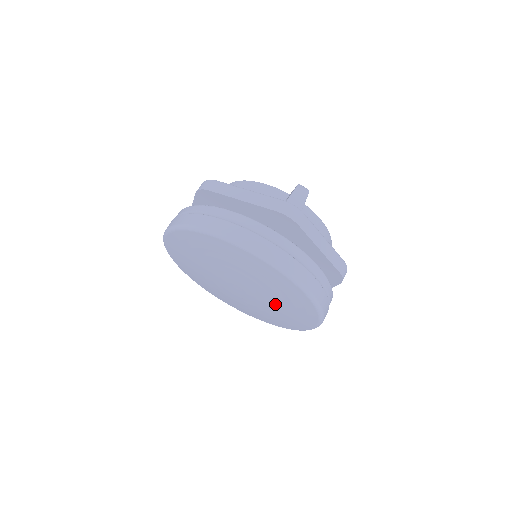
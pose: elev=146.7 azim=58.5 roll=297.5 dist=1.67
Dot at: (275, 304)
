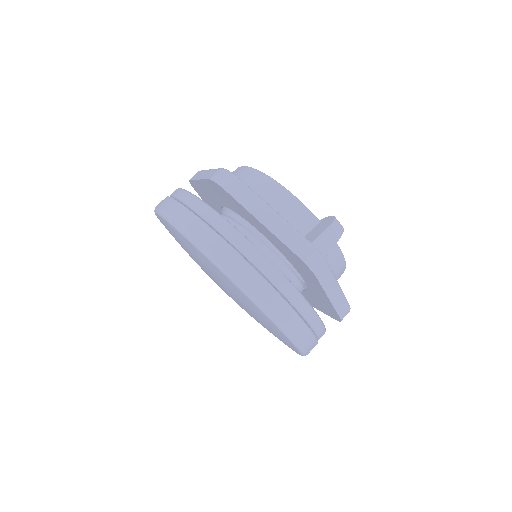
Dot at: occluded
